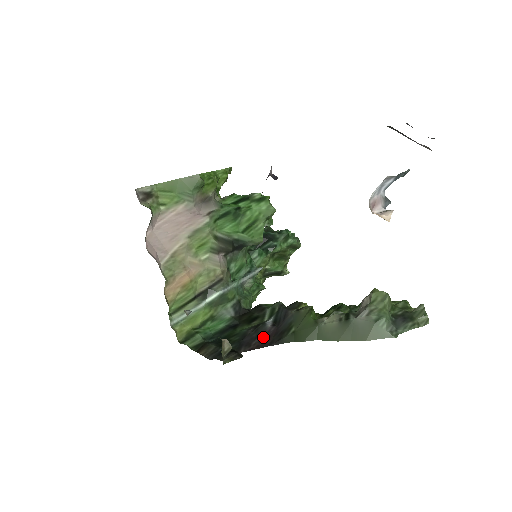
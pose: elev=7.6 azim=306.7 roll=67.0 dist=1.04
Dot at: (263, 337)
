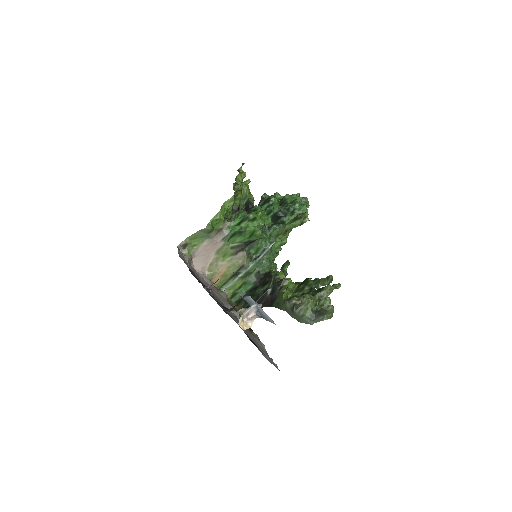
Dot at: (265, 301)
